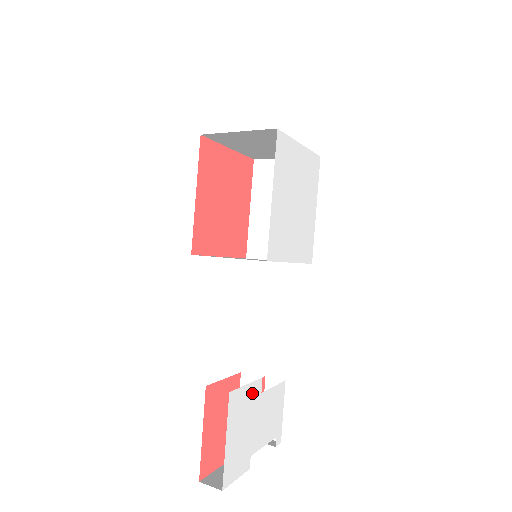
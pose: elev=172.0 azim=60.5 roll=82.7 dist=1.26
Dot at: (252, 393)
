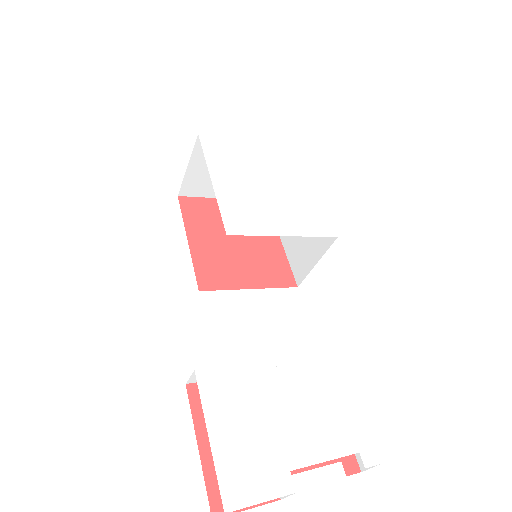
Dot at: (255, 378)
